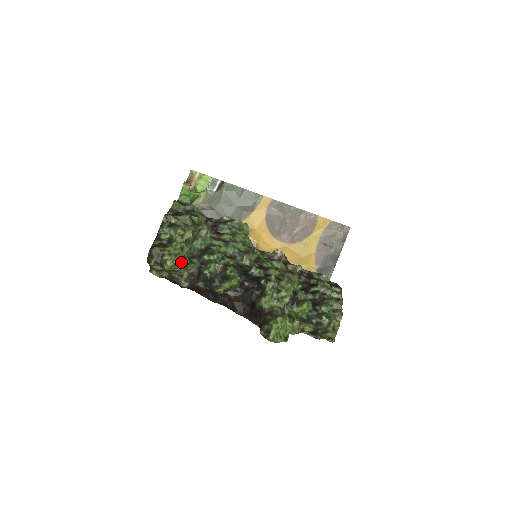
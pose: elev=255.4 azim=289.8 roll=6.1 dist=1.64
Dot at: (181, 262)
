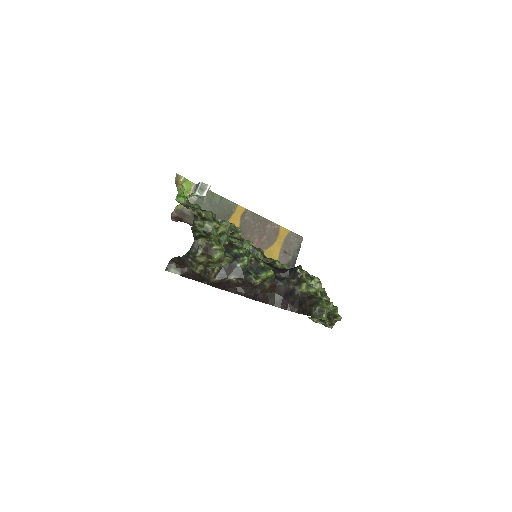
Dot at: occluded
